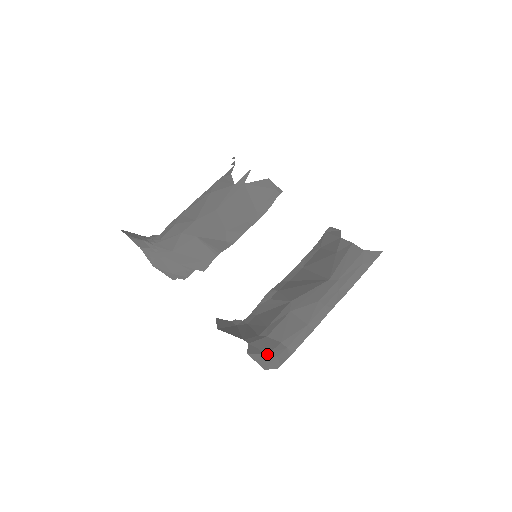
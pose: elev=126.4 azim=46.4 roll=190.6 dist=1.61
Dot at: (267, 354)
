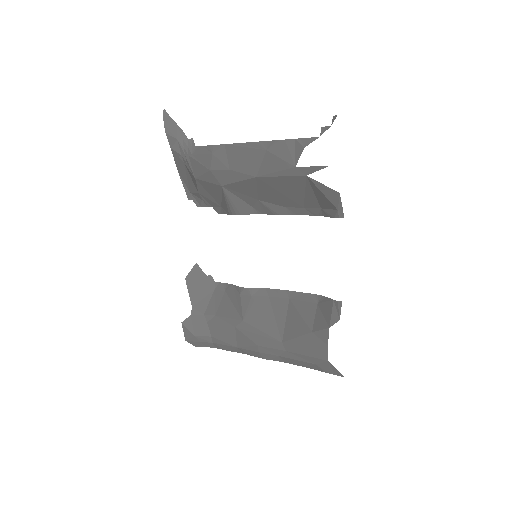
Dot at: (194, 336)
